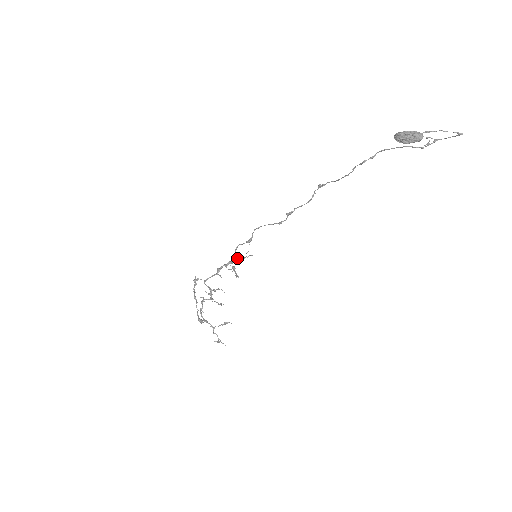
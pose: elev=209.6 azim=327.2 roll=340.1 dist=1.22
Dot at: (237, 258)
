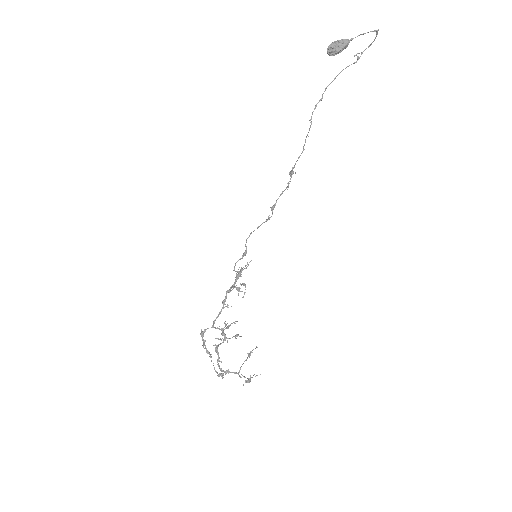
Dot at: (238, 273)
